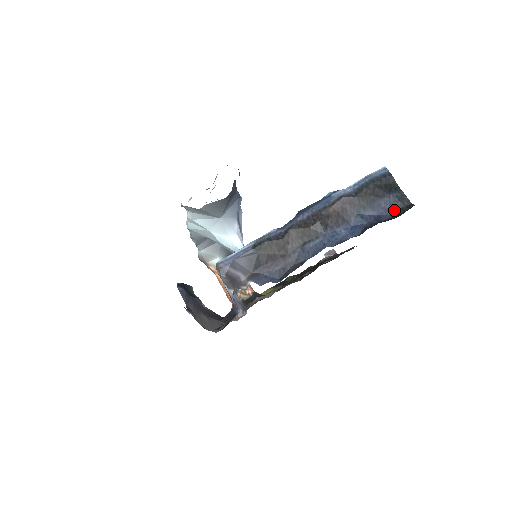
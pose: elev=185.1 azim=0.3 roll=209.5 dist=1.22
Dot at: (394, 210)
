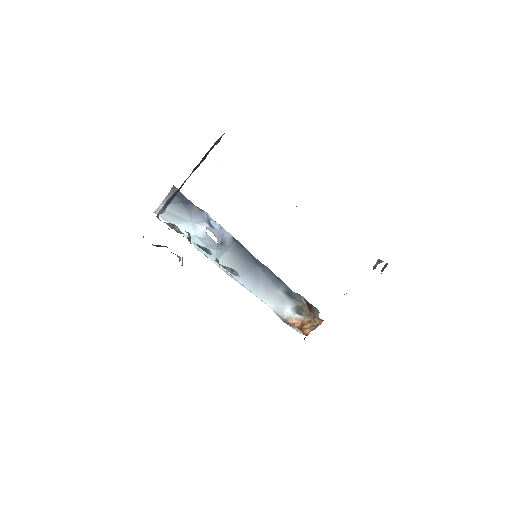
Dot at: occluded
